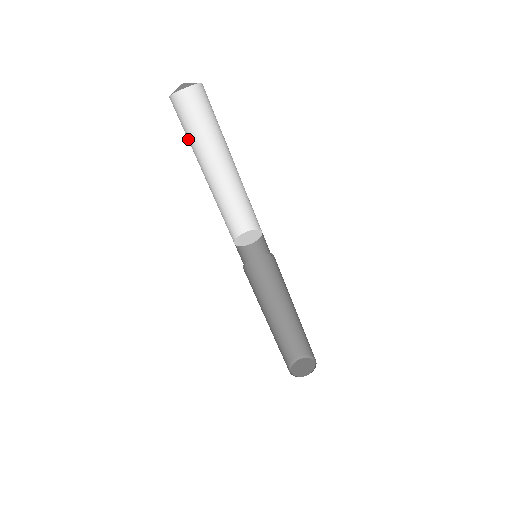
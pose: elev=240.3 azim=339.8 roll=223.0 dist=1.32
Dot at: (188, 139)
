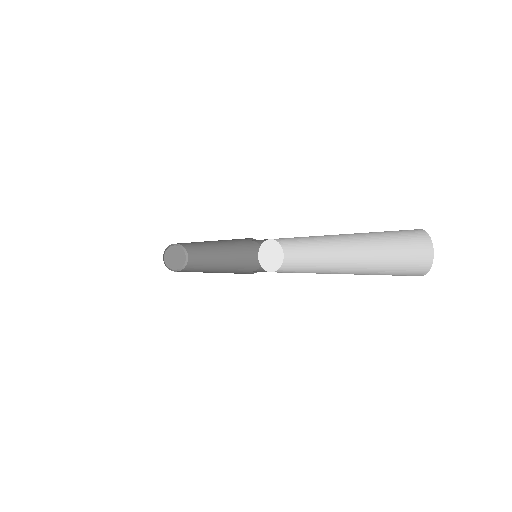
Dot at: occluded
